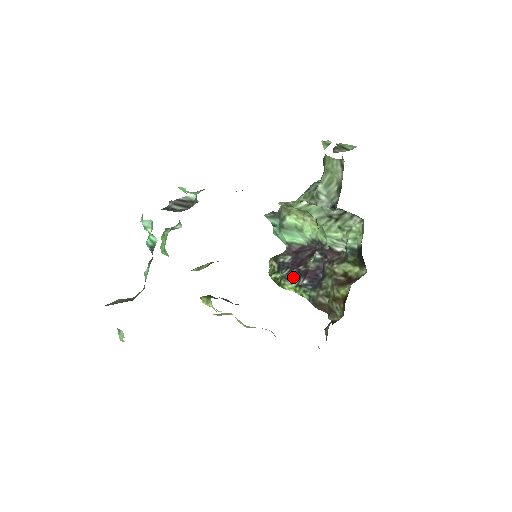
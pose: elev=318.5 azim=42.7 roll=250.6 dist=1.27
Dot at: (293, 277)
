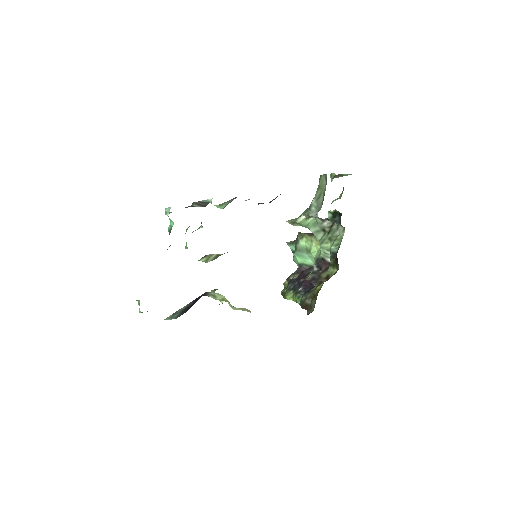
Dot at: (294, 288)
